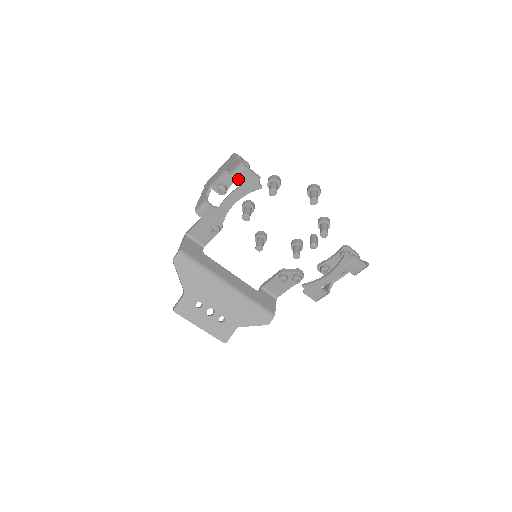
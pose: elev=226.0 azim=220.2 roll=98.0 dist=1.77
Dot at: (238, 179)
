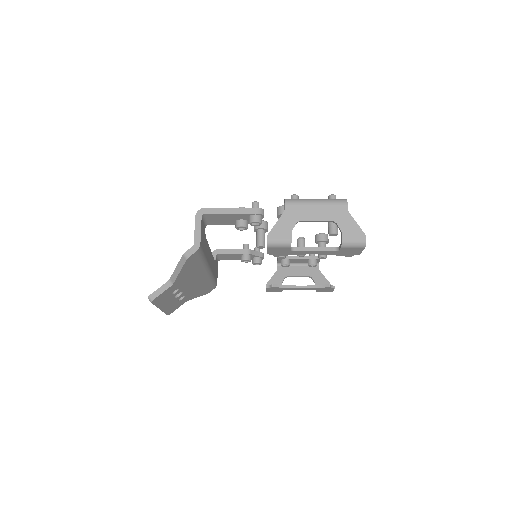
Dot at: (345, 249)
